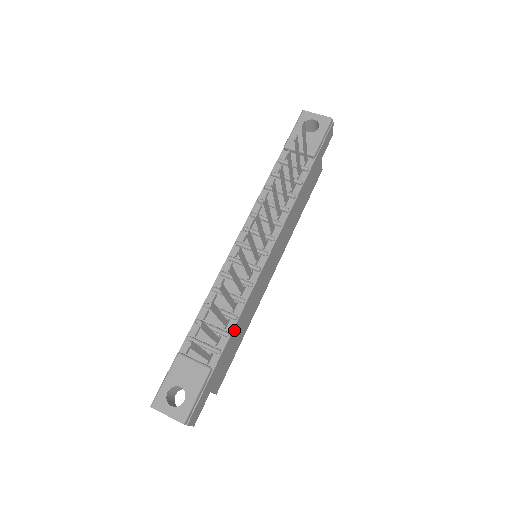
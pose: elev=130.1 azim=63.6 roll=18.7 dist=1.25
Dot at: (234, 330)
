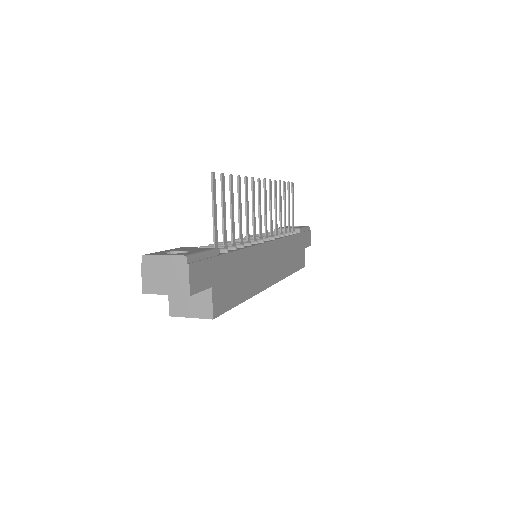
Dot at: (241, 255)
